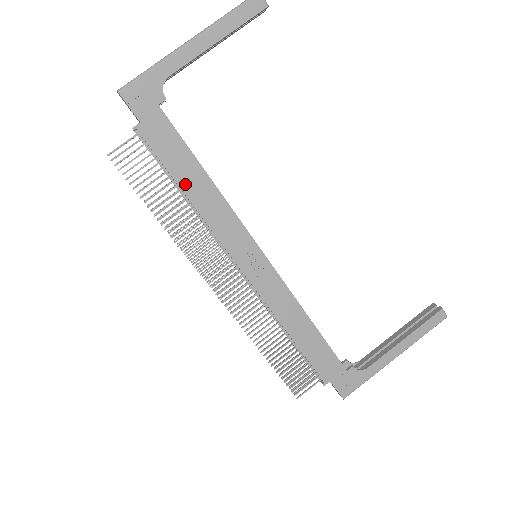
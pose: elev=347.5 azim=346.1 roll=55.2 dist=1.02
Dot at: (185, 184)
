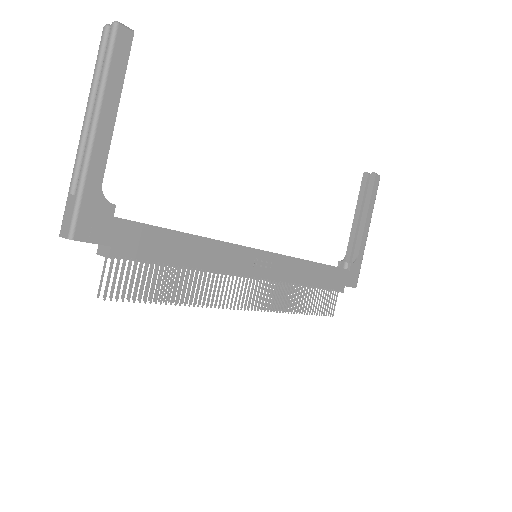
Dot at: (181, 259)
